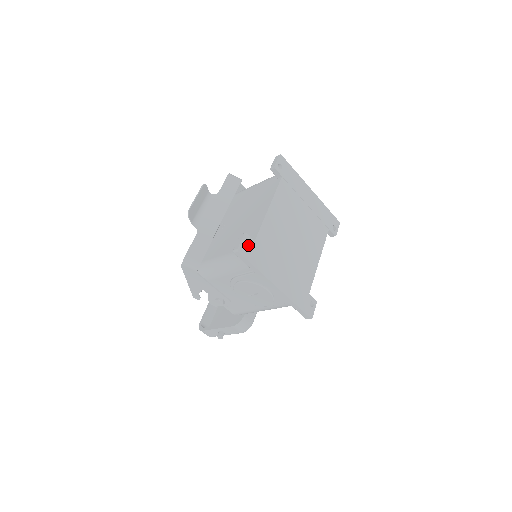
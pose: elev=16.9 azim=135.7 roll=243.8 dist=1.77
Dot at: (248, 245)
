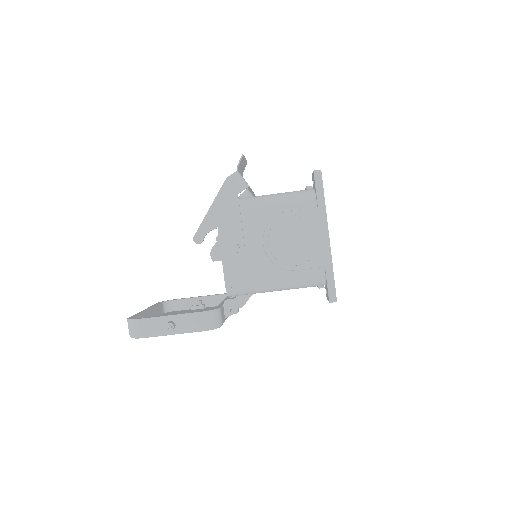
Dot at: occluded
